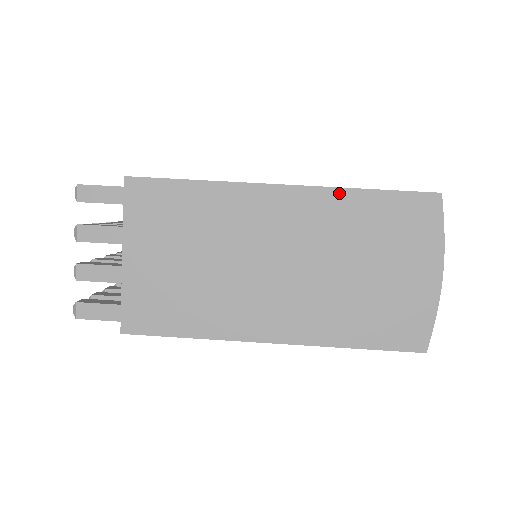
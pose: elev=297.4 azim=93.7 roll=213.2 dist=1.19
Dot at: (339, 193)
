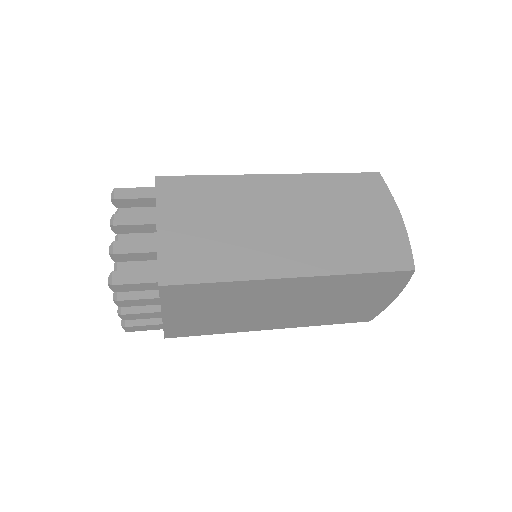
Dot at: (313, 176)
